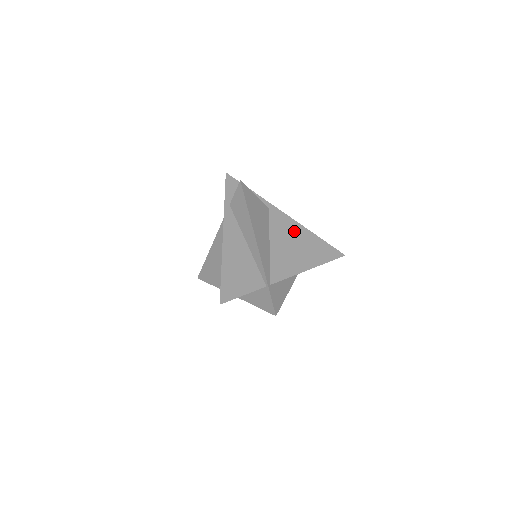
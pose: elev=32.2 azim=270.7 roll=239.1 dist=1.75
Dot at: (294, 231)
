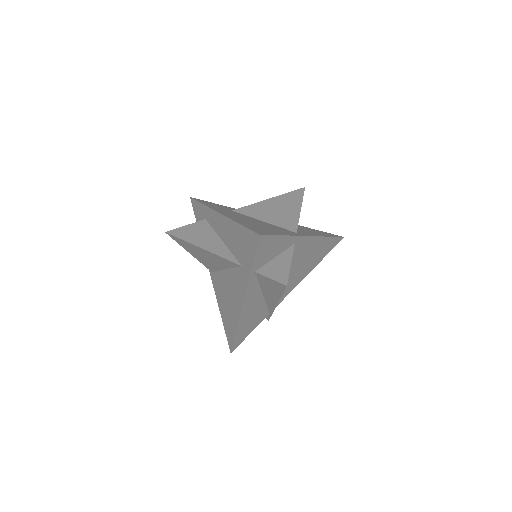
Dot at: (310, 249)
